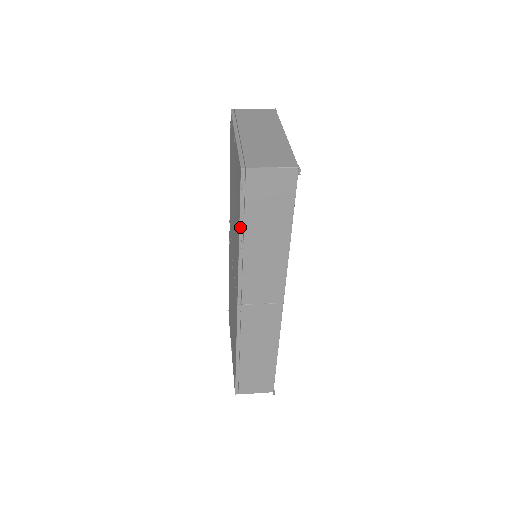
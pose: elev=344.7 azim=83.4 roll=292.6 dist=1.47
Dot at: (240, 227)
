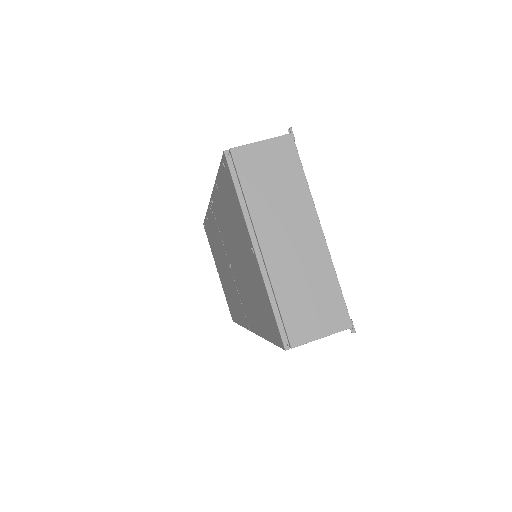
Dot at: (269, 341)
